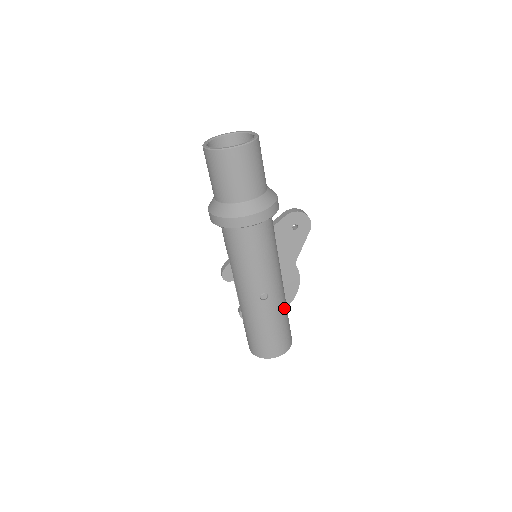
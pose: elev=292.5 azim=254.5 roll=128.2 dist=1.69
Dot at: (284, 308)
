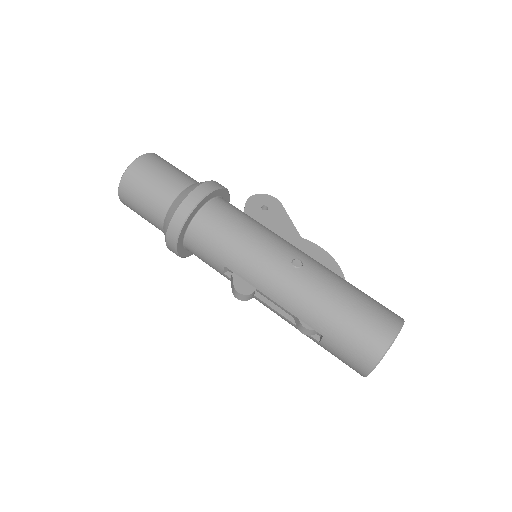
Dot at: occluded
